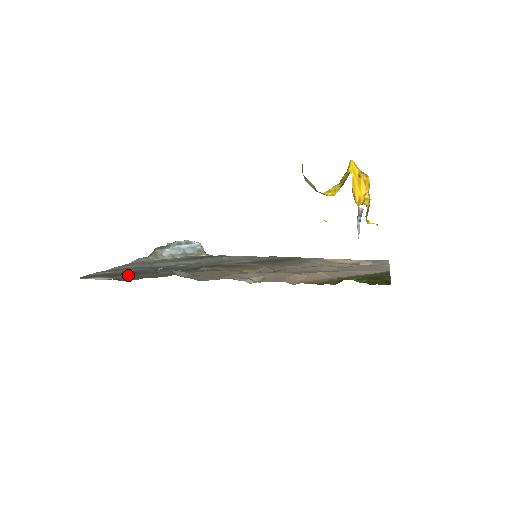
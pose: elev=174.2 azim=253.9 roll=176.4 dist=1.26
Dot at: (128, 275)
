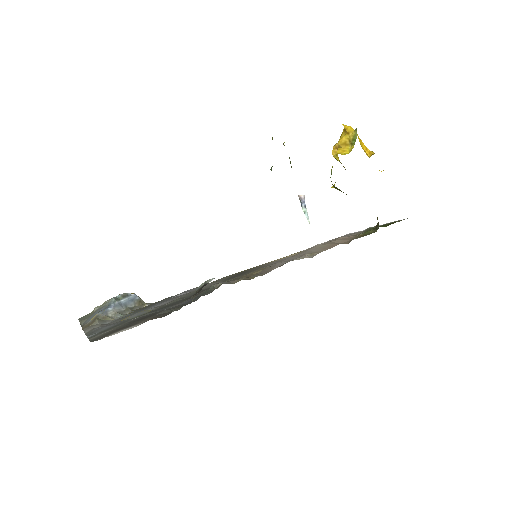
Dot at: (148, 318)
